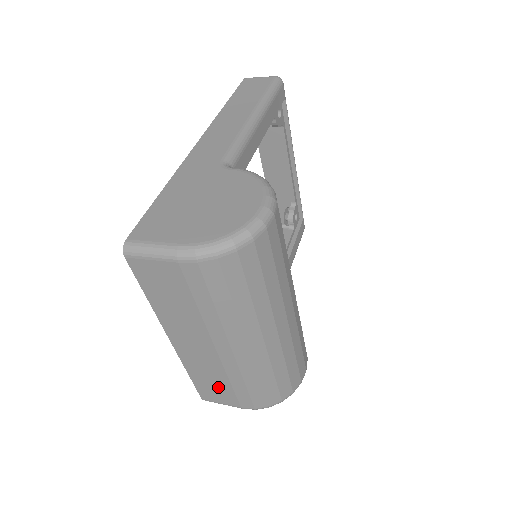
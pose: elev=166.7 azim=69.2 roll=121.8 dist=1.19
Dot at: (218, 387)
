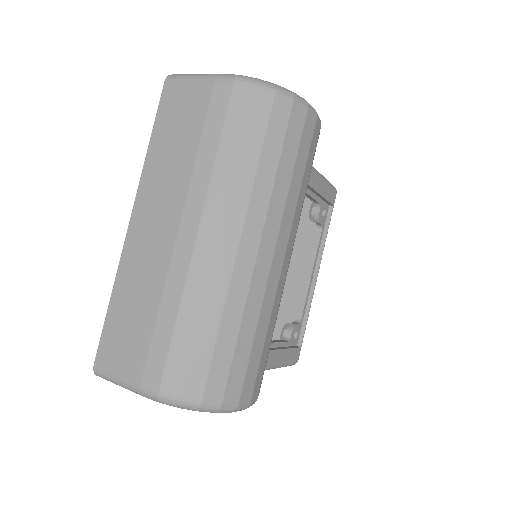
Dot at: (135, 327)
